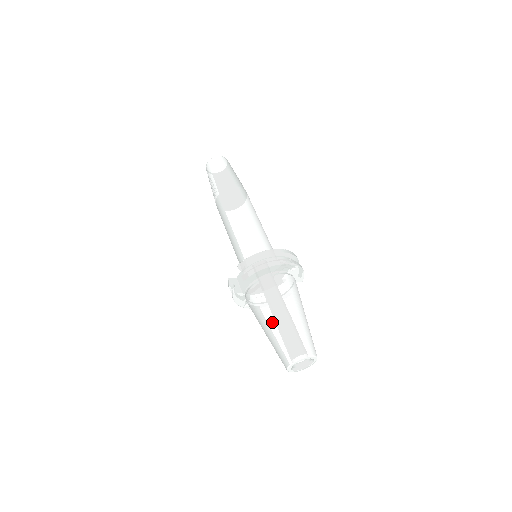
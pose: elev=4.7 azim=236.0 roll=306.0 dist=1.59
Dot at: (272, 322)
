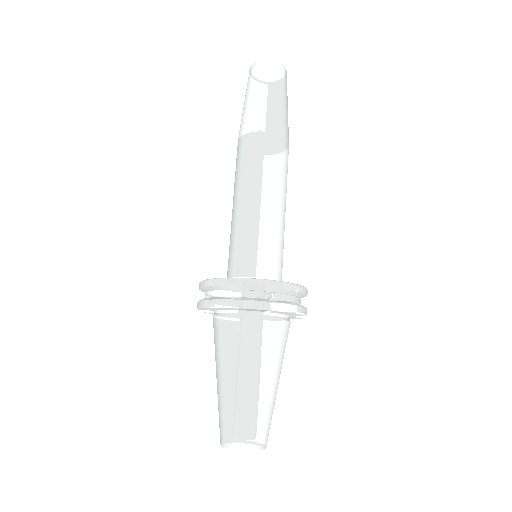
Dot at: (217, 379)
